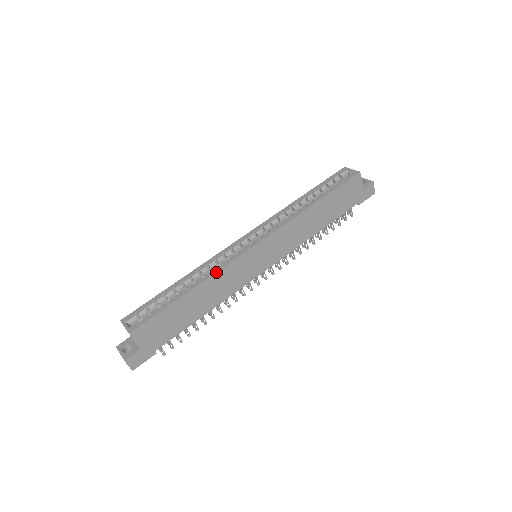
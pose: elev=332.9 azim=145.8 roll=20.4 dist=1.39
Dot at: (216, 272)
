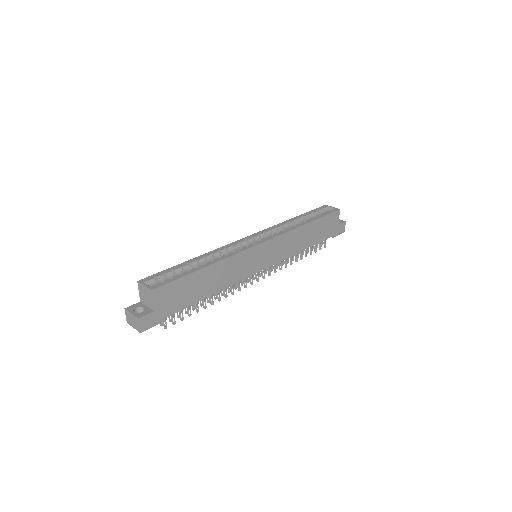
Dot at: (230, 256)
